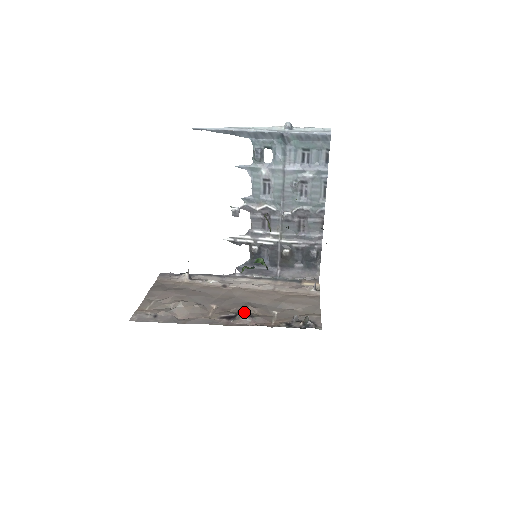
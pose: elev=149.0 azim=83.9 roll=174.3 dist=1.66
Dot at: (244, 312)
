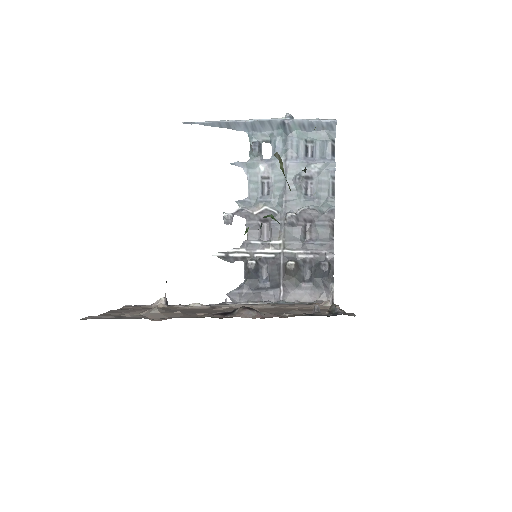
Dot at: occluded
